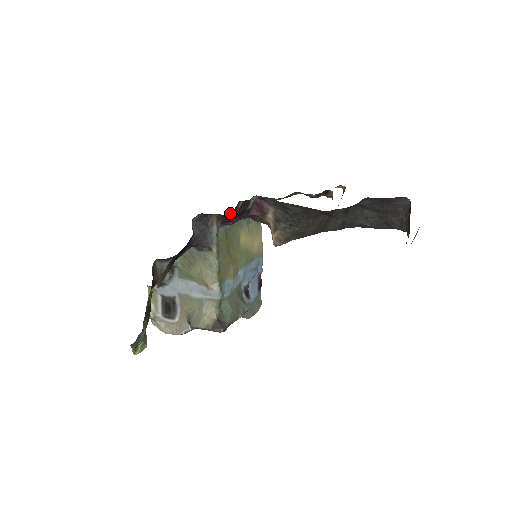
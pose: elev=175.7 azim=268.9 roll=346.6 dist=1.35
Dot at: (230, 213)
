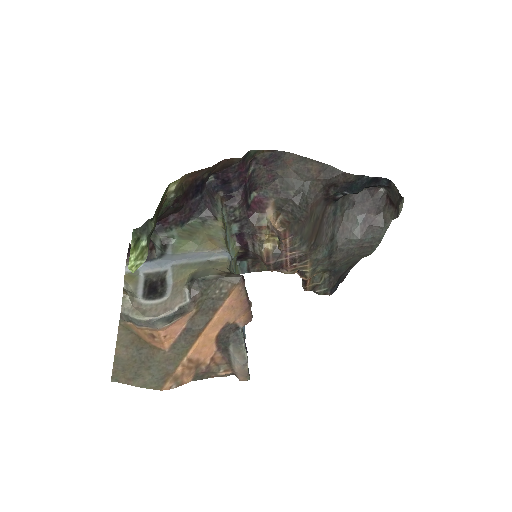
Dot at: (245, 165)
